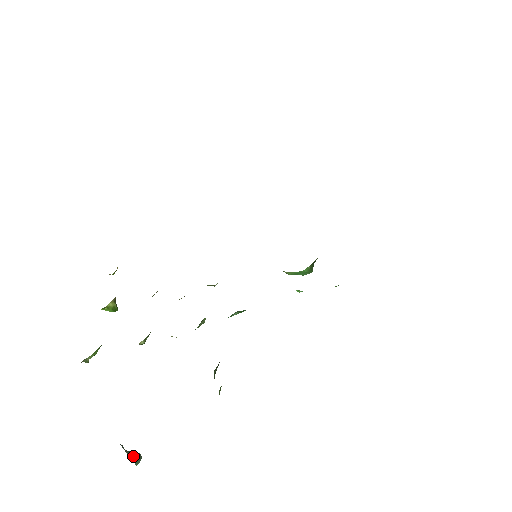
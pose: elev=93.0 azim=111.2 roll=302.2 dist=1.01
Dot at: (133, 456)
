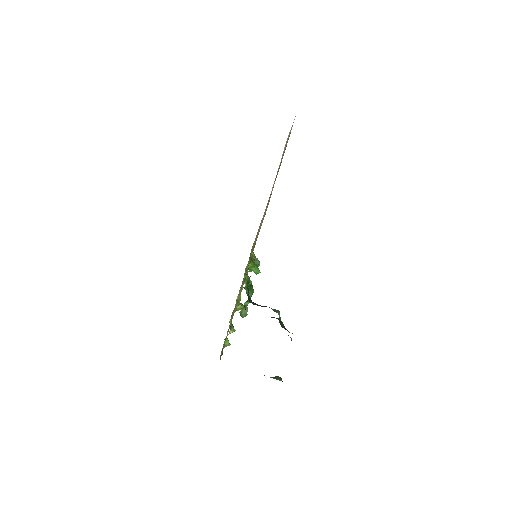
Dot at: (275, 378)
